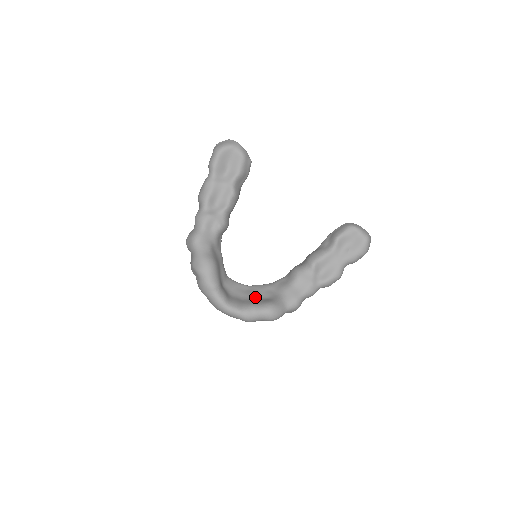
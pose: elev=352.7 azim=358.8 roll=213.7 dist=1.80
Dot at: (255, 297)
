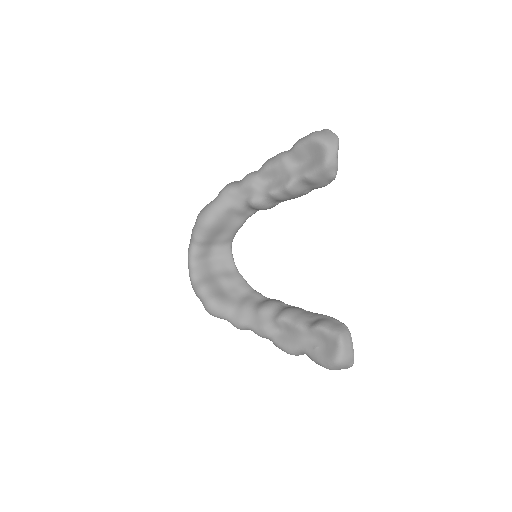
Dot at: (221, 282)
